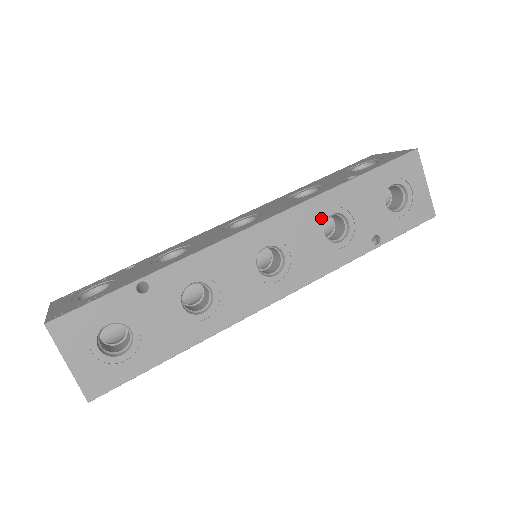
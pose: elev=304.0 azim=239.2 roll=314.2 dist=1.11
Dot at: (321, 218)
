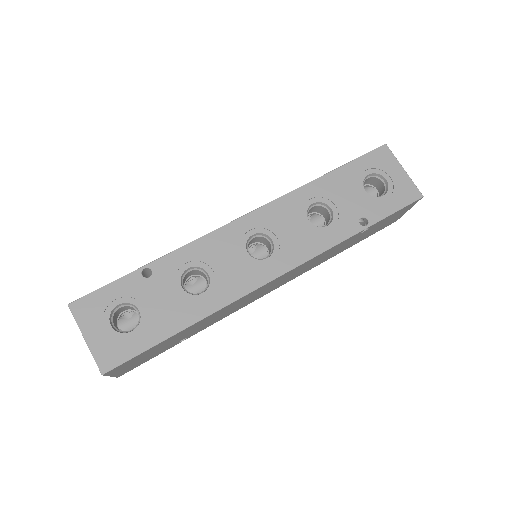
Dot at: (303, 207)
